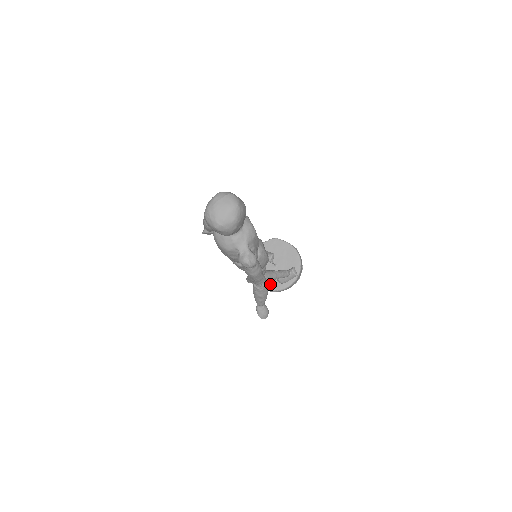
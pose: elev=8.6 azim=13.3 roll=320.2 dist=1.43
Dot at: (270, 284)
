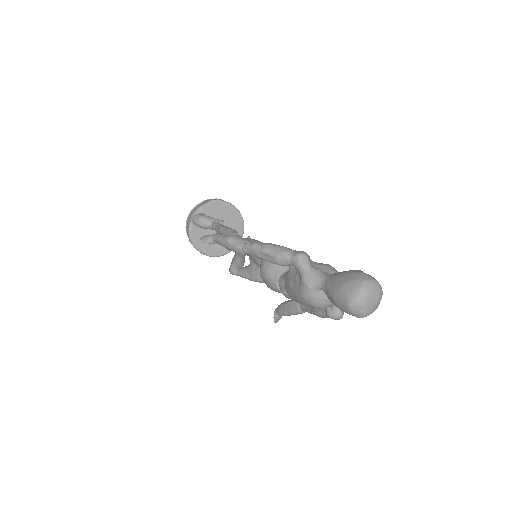
Dot at: (214, 250)
